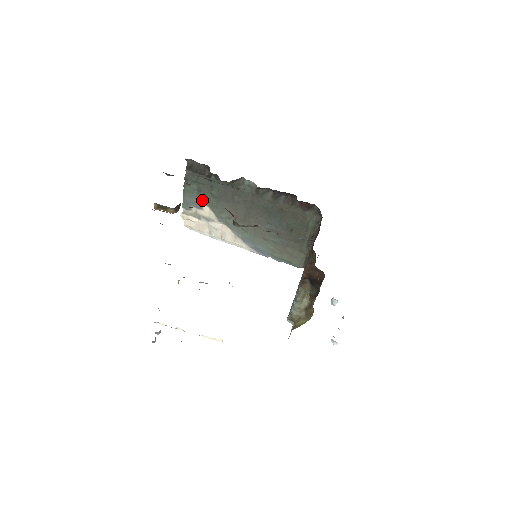
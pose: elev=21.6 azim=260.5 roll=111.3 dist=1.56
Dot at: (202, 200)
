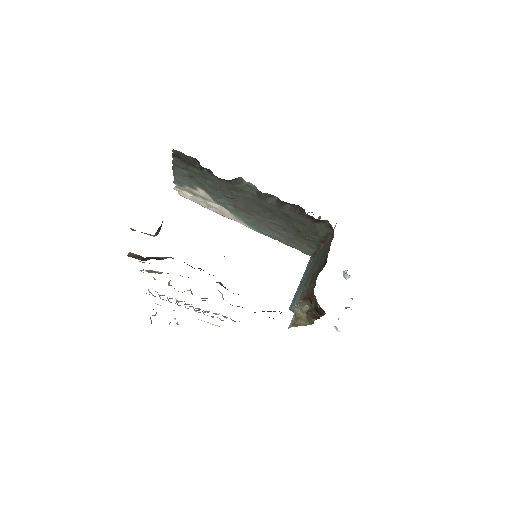
Dot at: (195, 184)
